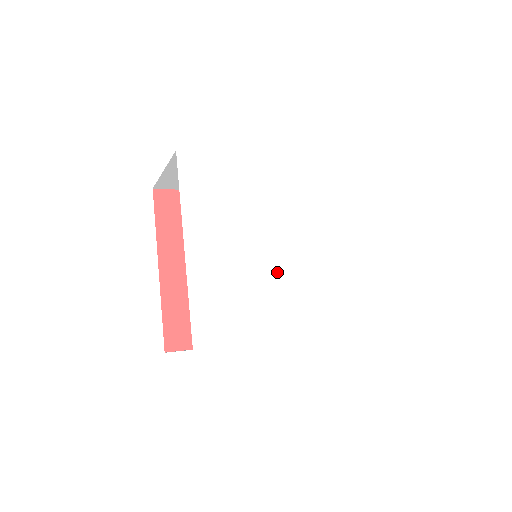
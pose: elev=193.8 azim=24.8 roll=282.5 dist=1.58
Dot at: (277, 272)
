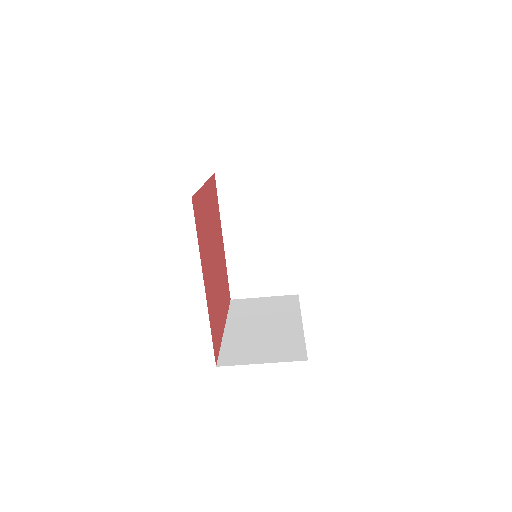
Dot at: occluded
